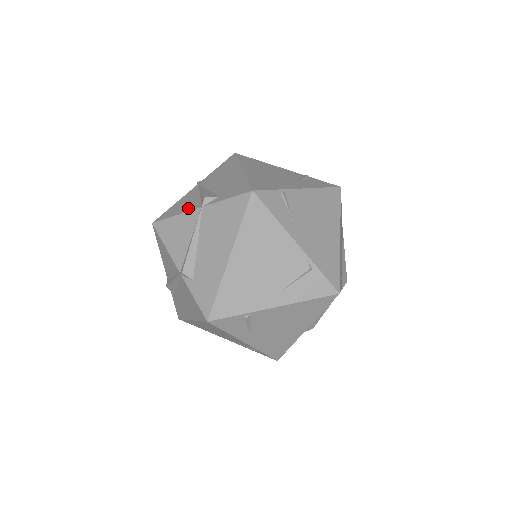
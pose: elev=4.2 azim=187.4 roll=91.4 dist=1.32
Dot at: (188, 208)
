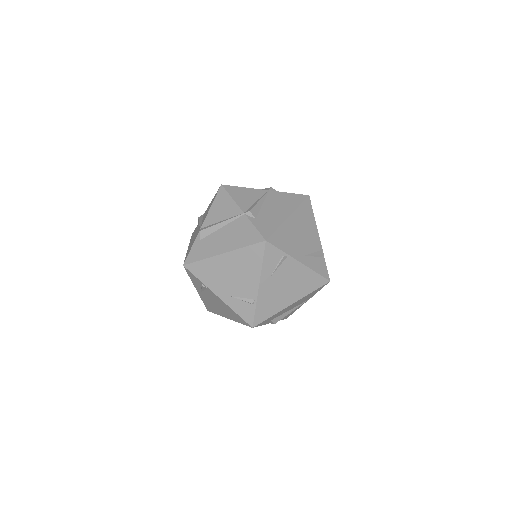
Dot at: occluded
